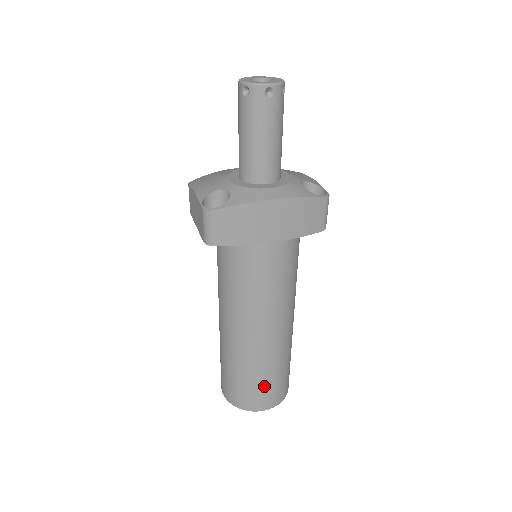
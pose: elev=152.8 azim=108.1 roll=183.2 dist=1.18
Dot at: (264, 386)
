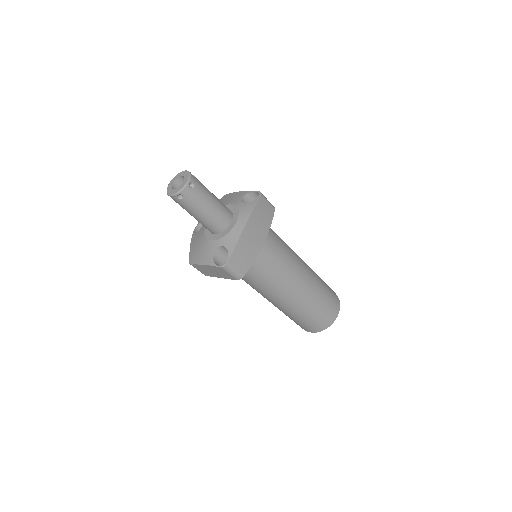
Dot at: (326, 305)
